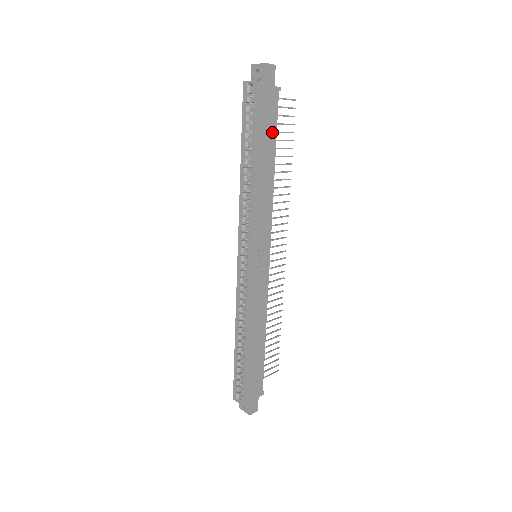
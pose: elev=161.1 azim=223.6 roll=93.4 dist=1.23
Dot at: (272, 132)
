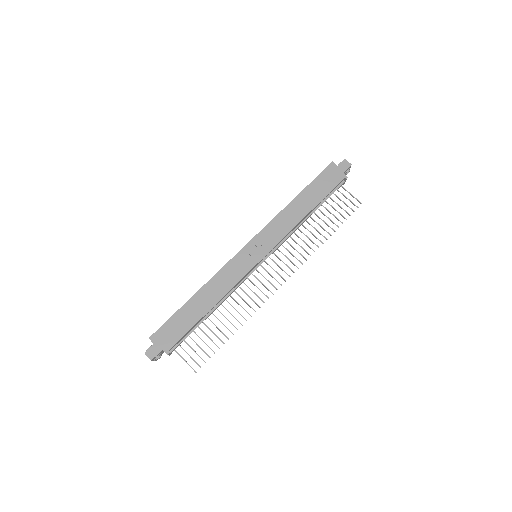
Dot at: (323, 193)
